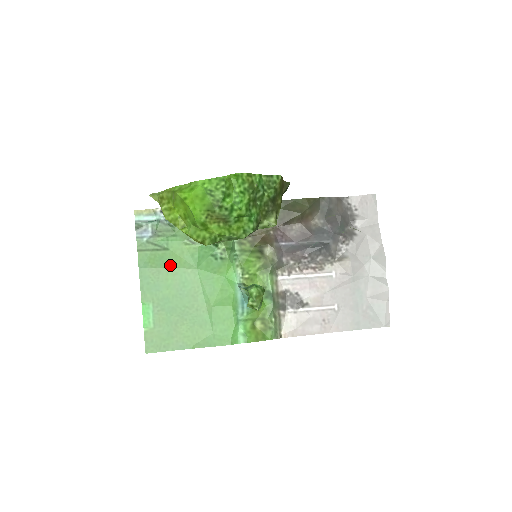
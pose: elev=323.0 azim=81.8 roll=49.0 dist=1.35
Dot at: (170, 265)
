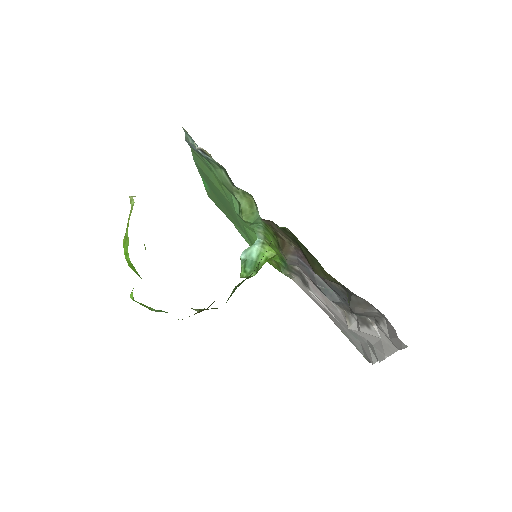
Dot at: (213, 181)
